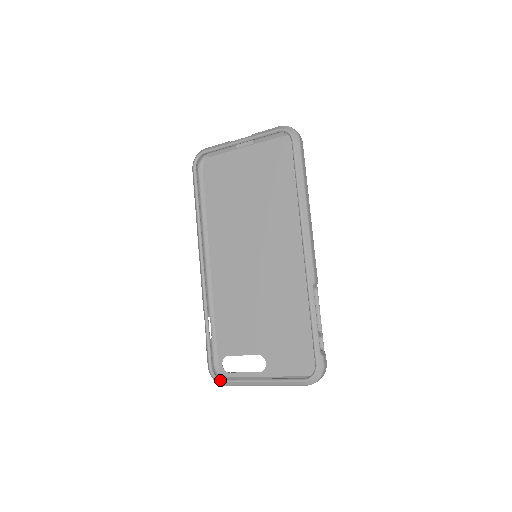
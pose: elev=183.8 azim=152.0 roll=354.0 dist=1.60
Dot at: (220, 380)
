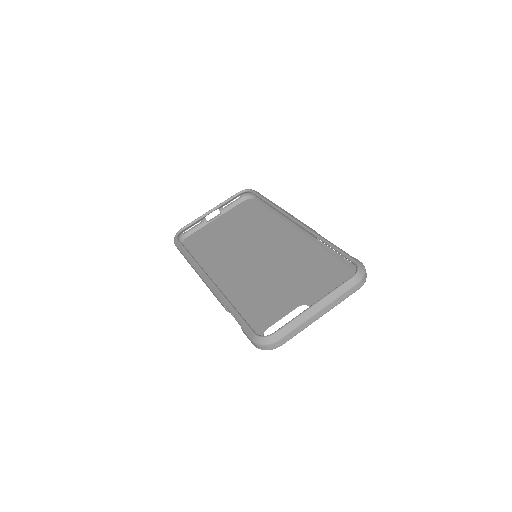
Dot at: (271, 334)
